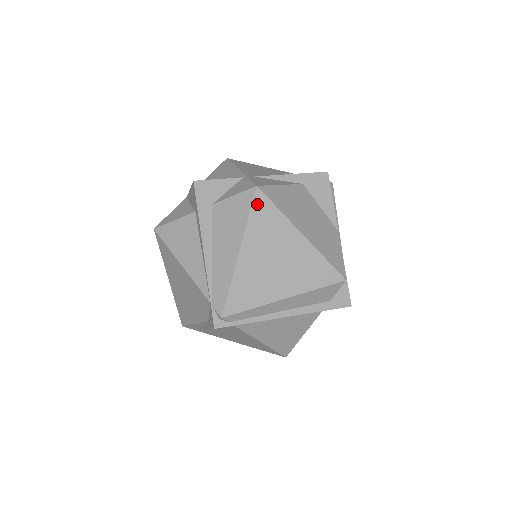
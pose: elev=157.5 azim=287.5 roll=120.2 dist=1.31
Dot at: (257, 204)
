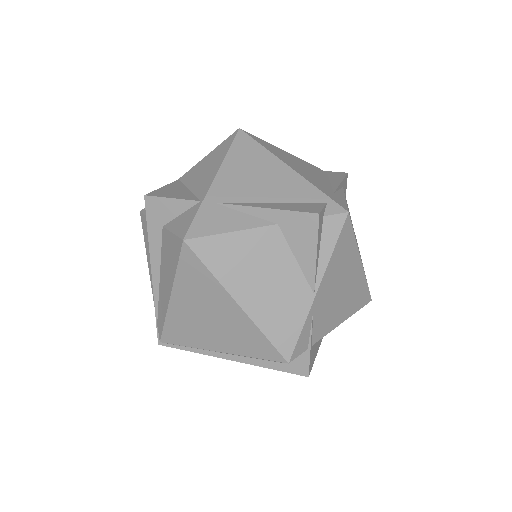
Dot at: (185, 259)
